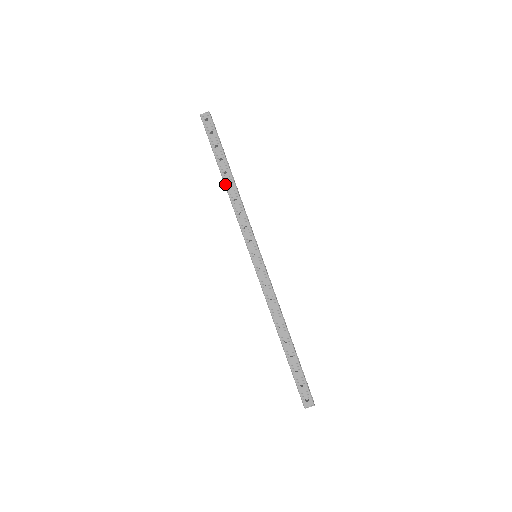
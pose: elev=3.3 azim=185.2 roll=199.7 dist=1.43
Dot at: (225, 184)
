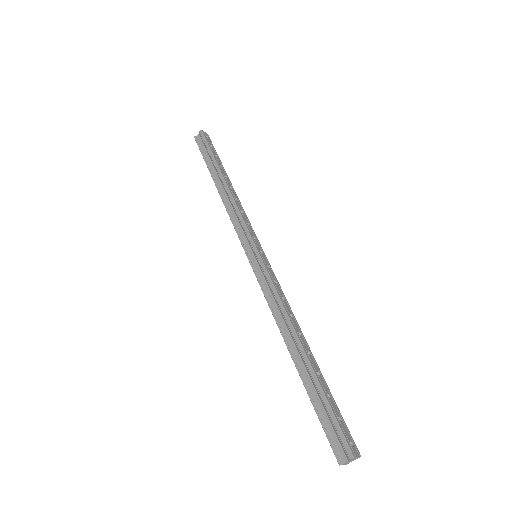
Dot at: (226, 182)
